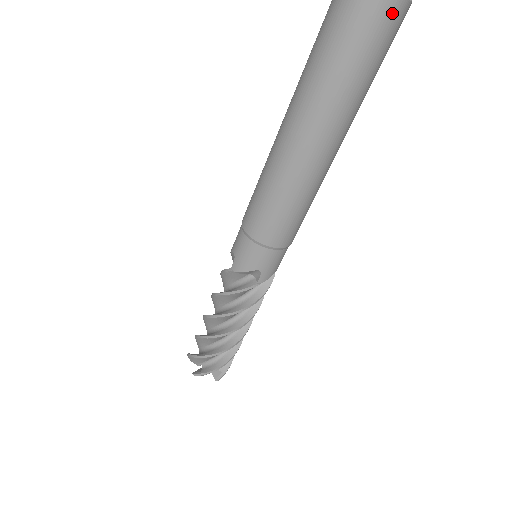
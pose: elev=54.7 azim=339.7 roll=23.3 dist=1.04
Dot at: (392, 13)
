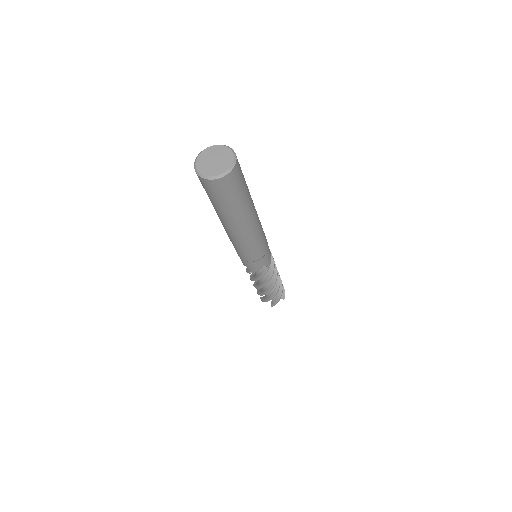
Dot at: (210, 185)
